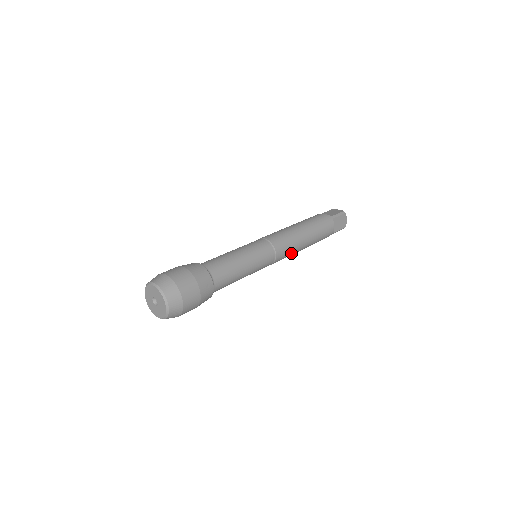
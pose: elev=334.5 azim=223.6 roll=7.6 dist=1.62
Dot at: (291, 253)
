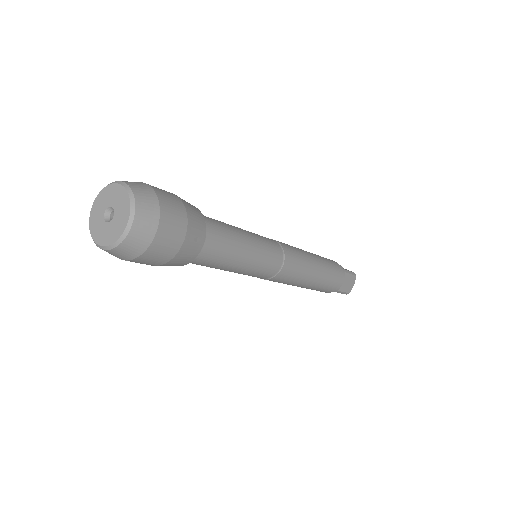
Dot at: (294, 280)
